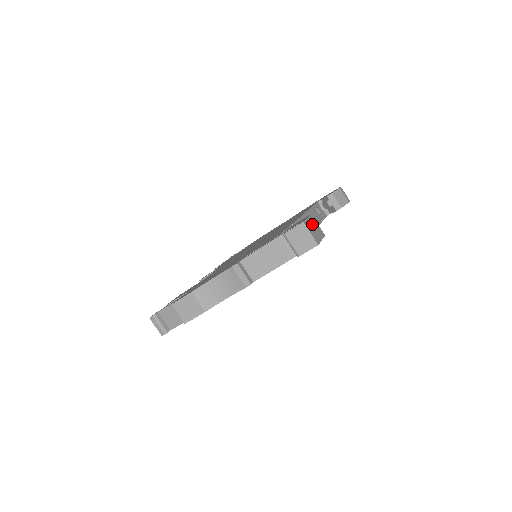
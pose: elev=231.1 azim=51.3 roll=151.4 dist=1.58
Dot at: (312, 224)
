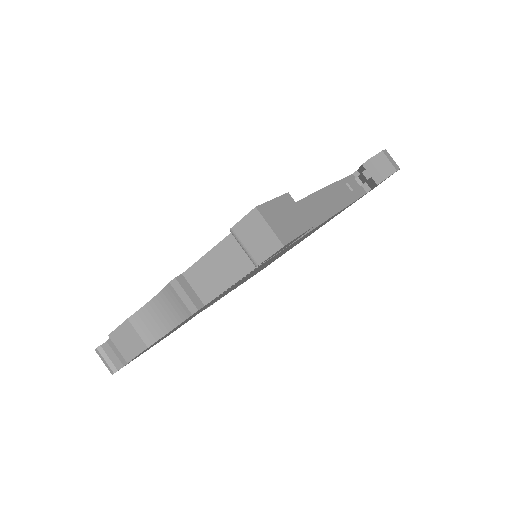
Dot at: (282, 209)
